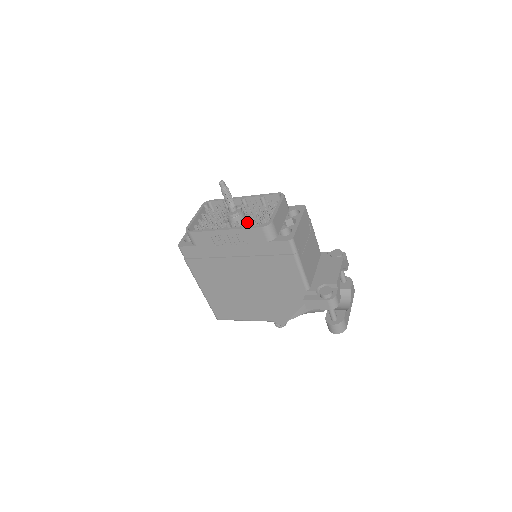
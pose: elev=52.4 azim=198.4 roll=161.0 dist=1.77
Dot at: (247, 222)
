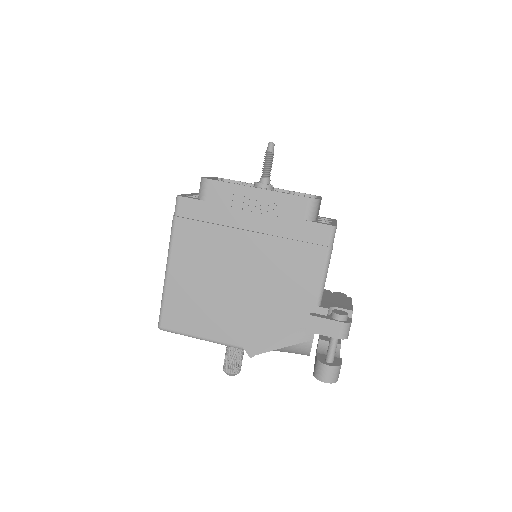
Dot at: occluded
